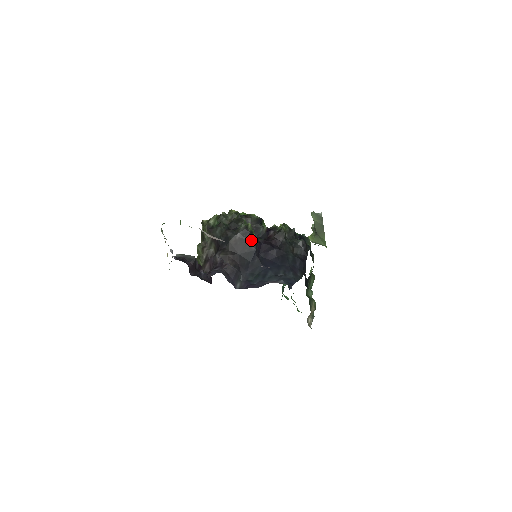
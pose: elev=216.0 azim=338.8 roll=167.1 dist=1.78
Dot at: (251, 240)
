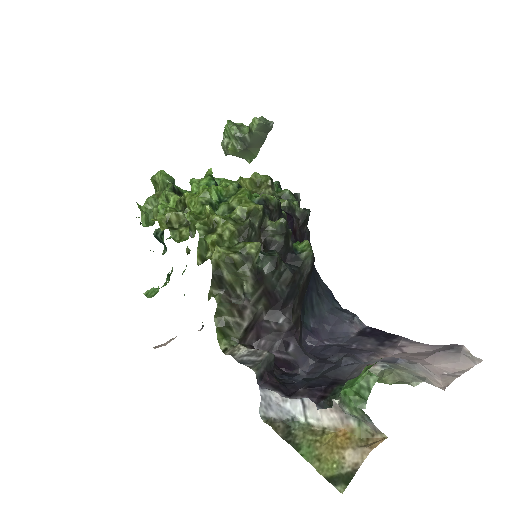
Dot at: (312, 269)
